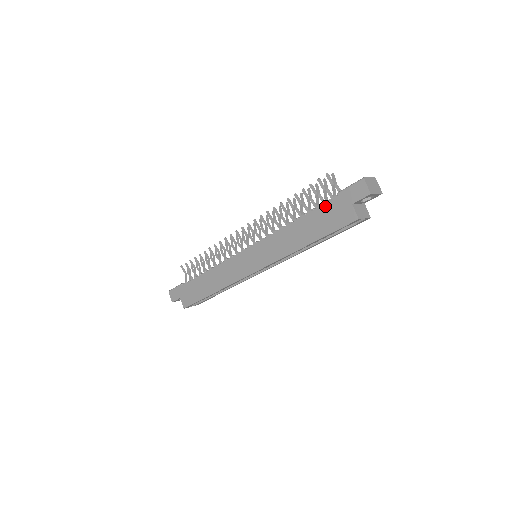
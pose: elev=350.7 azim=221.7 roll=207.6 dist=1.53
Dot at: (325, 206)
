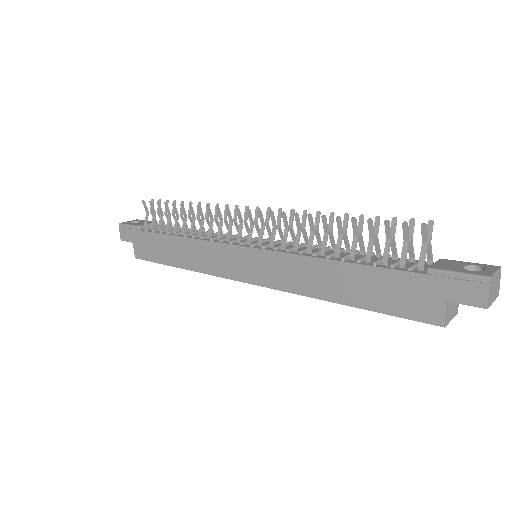
Dot at: (398, 274)
